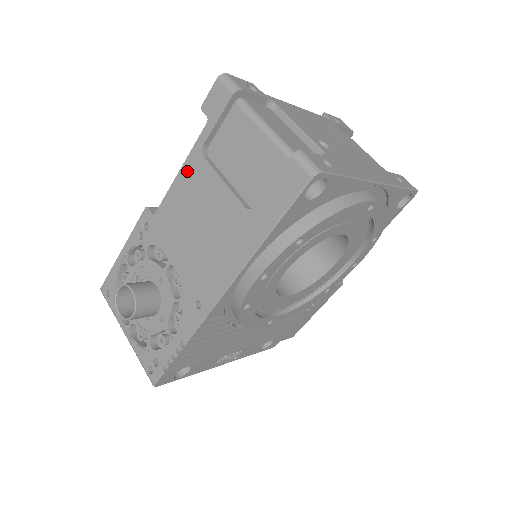
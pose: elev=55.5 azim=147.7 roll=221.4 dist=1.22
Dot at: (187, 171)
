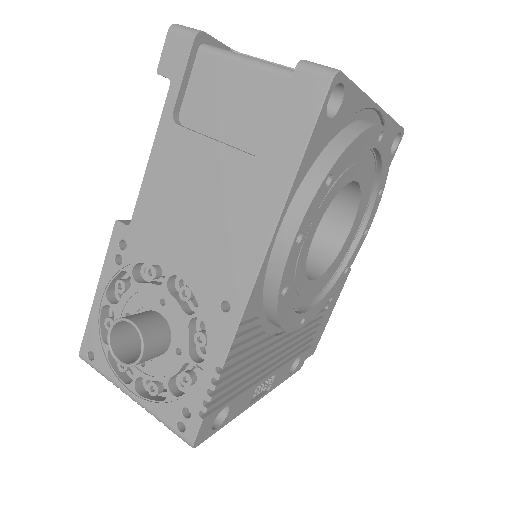
Dot at: (160, 152)
